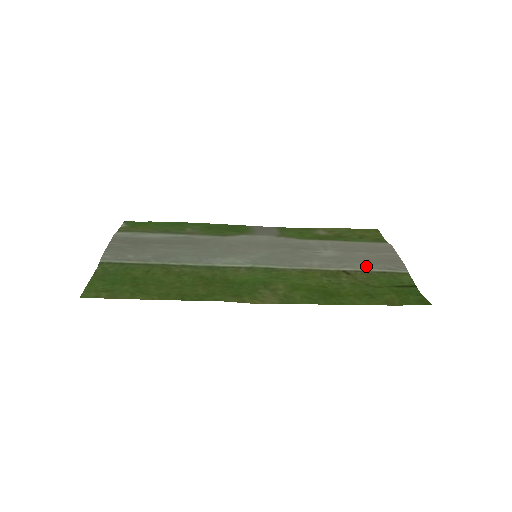
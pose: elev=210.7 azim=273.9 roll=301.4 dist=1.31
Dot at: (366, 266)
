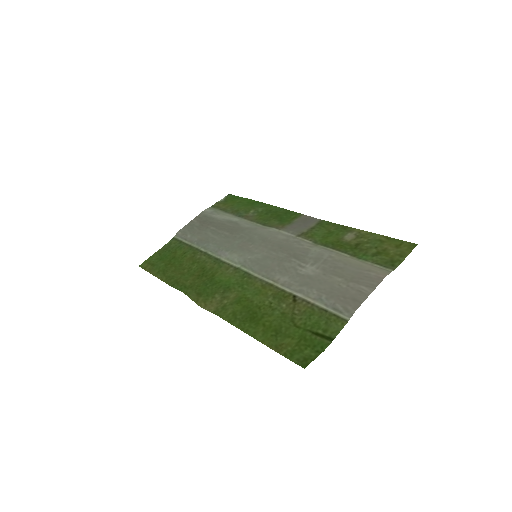
Dot at: (318, 297)
